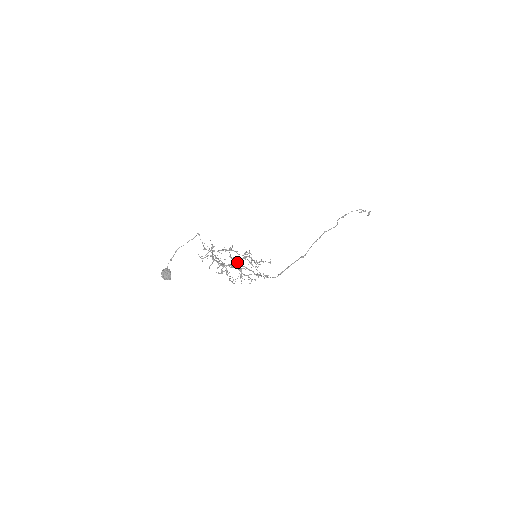
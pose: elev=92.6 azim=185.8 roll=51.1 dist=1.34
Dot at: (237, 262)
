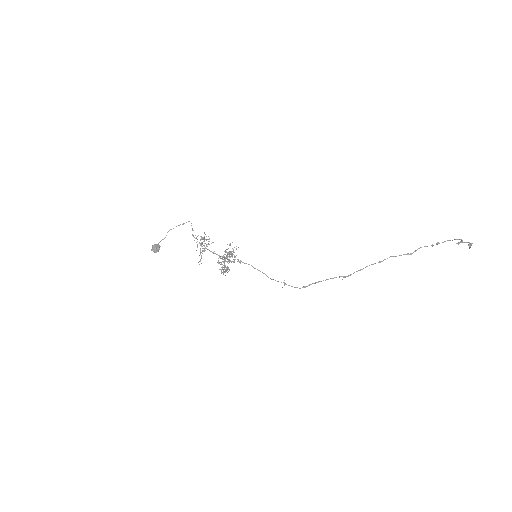
Dot at: occluded
